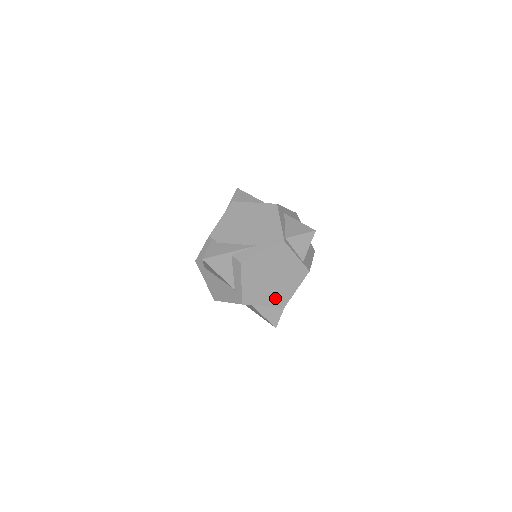
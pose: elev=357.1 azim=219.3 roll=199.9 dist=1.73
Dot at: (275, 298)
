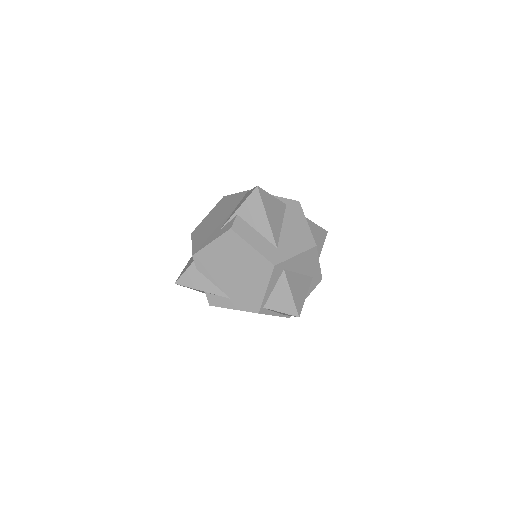
Dot at: occluded
